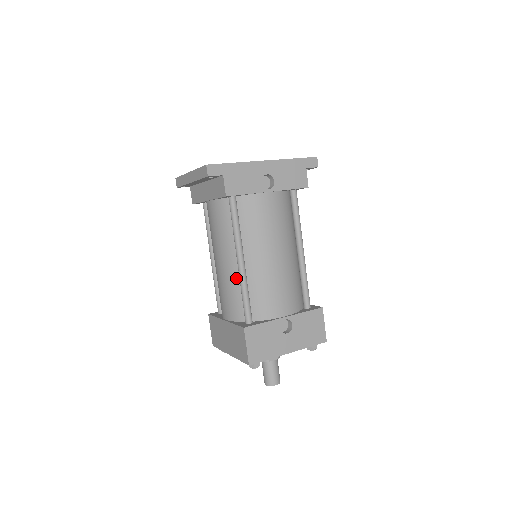
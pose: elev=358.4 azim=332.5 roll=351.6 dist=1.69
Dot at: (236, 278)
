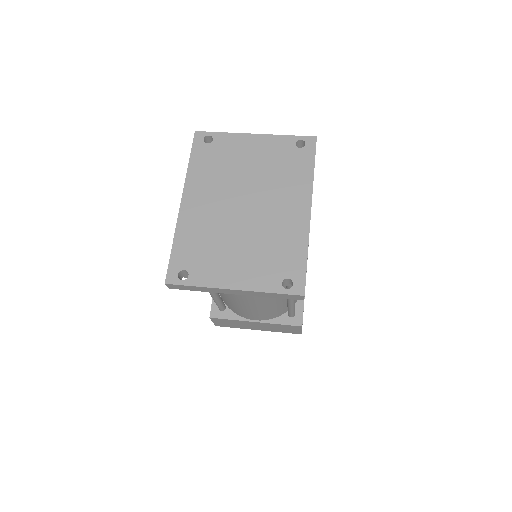
Dot at: (279, 303)
